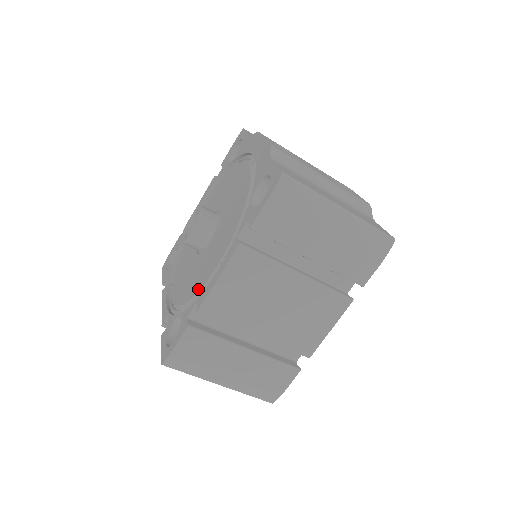
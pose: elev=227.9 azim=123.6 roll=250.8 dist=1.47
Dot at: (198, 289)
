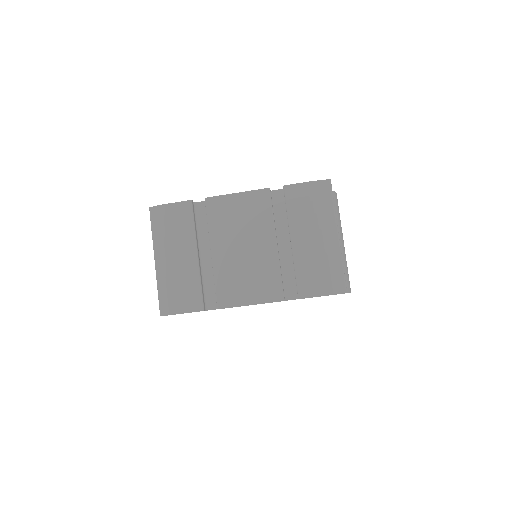
Dot at: occluded
